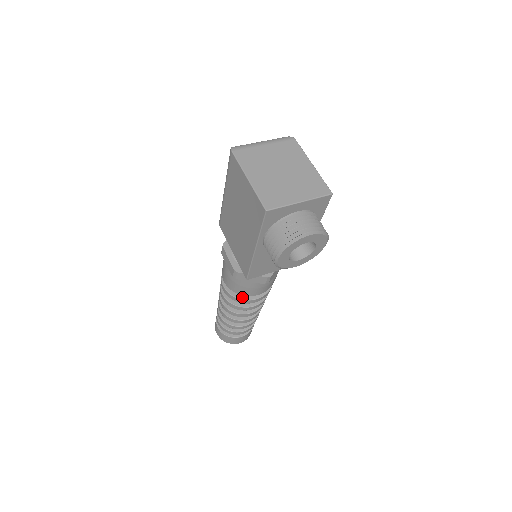
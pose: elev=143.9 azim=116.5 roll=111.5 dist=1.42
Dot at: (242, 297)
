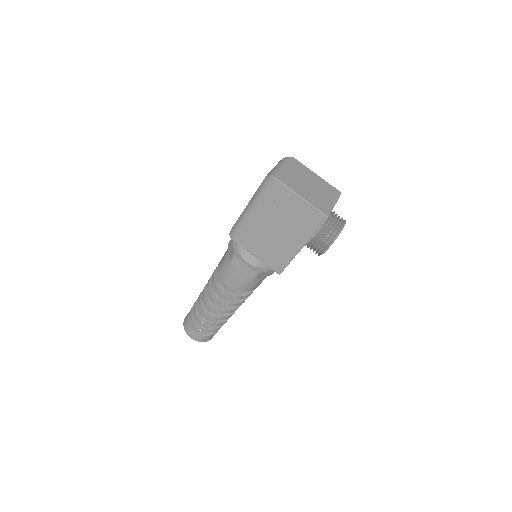
Dot at: (245, 294)
